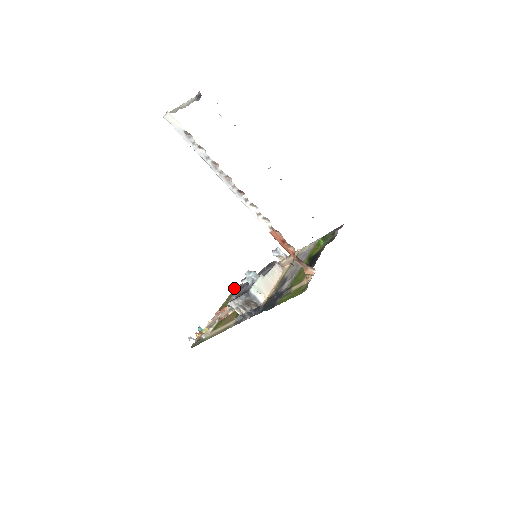
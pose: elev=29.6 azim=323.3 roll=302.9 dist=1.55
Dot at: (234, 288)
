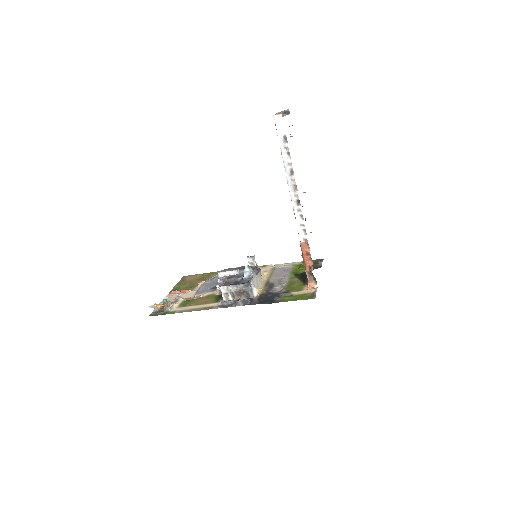
Dot at: (183, 276)
